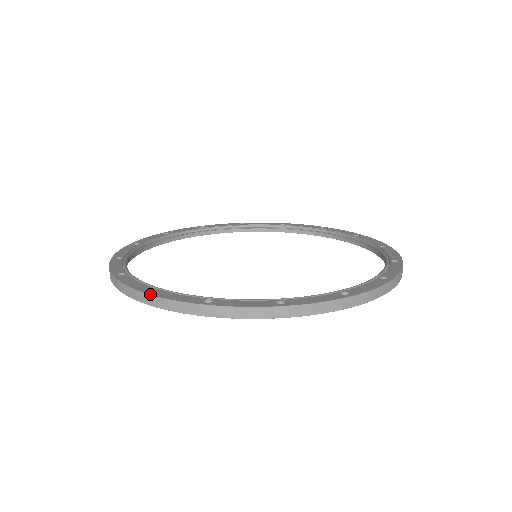
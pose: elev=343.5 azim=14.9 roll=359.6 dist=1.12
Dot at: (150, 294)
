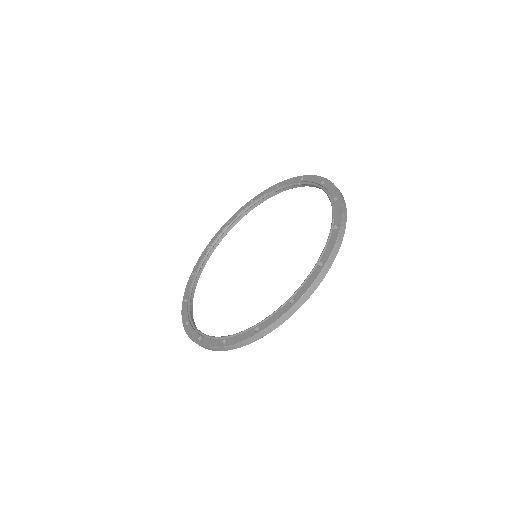
Dot at: (184, 329)
